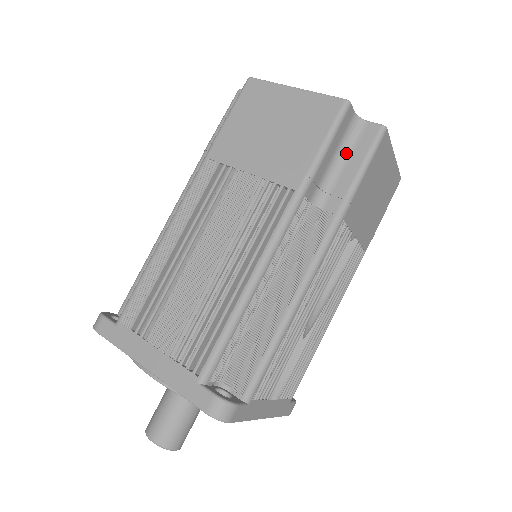
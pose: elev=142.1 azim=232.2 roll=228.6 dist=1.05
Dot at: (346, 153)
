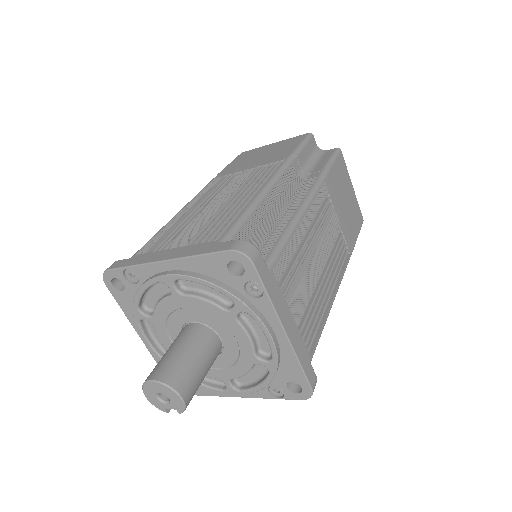
Dot at: (317, 160)
